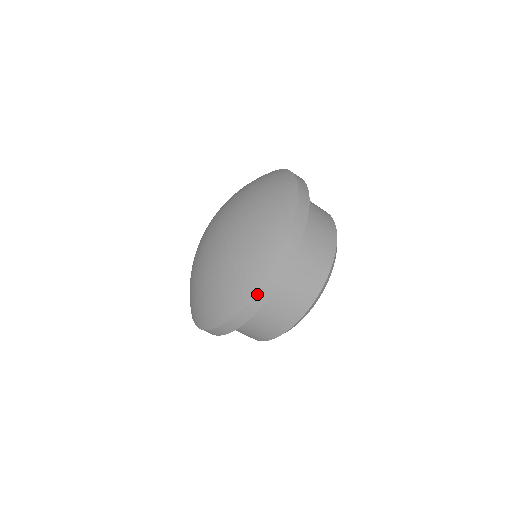
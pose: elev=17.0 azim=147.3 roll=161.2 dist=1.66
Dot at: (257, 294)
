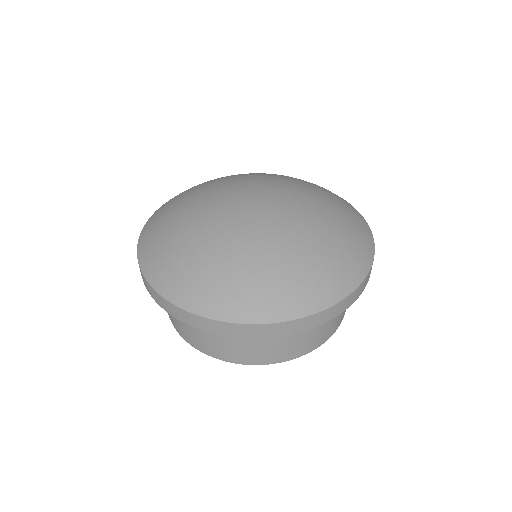
Dot at: (348, 297)
